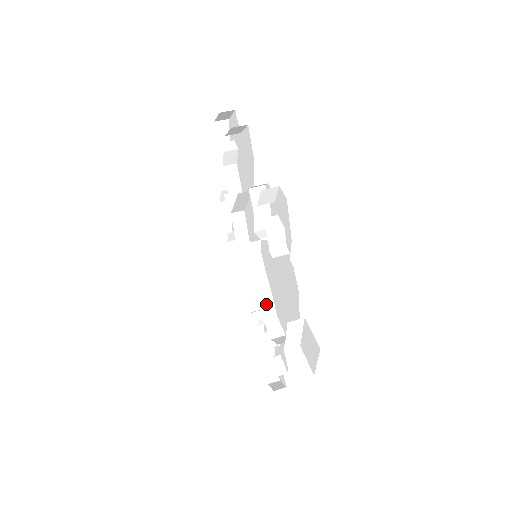
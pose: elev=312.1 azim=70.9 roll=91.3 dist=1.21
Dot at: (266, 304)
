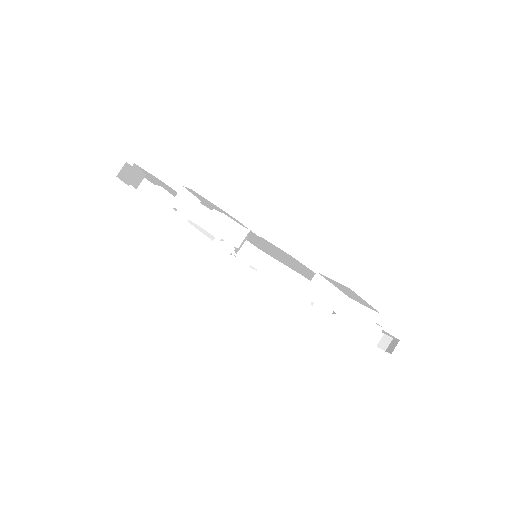
Dot at: (303, 287)
